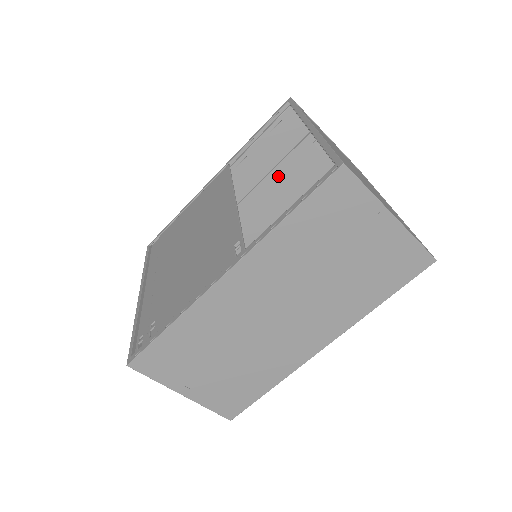
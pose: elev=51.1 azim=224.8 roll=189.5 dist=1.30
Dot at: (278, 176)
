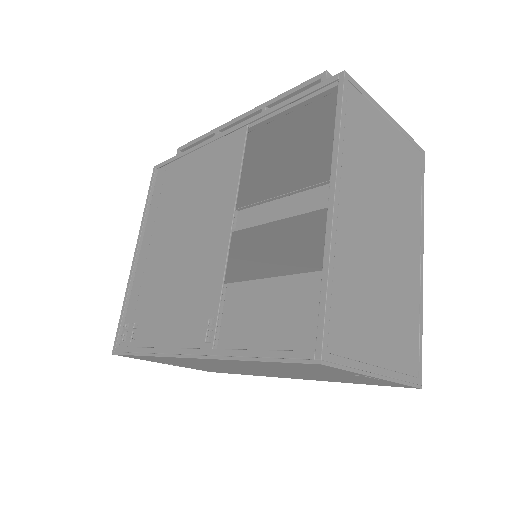
Dot at: (284, 224)
